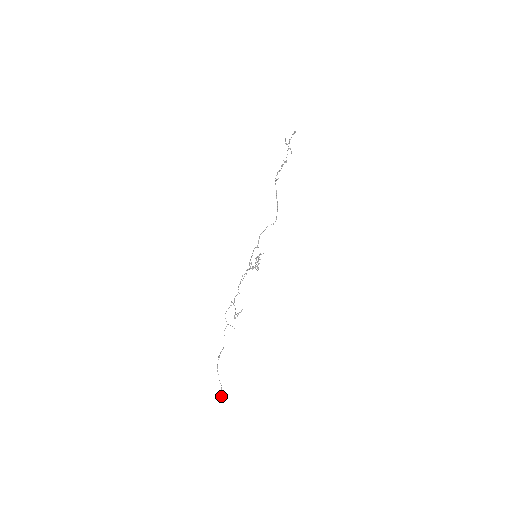
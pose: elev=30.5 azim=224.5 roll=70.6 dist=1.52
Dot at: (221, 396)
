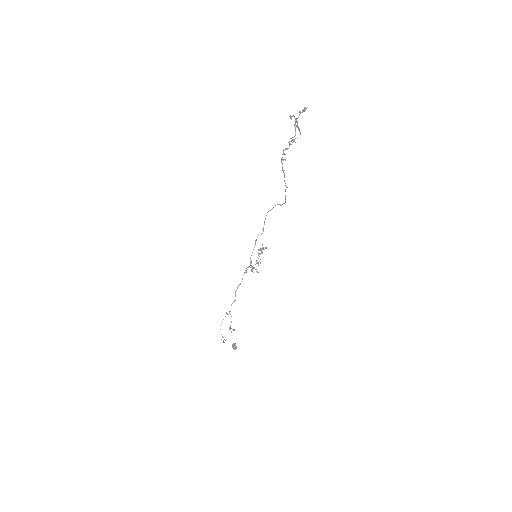
Dot at: (234, 348)
